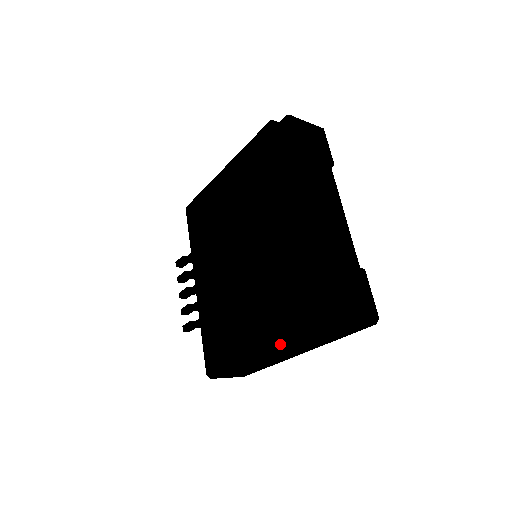
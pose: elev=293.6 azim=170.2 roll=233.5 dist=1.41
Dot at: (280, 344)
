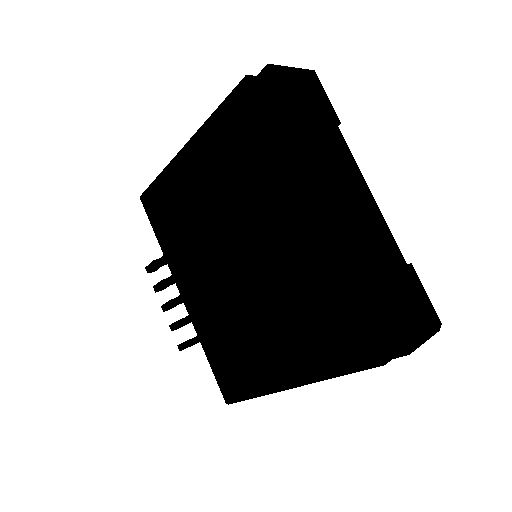
Dot at: (326, 379)
